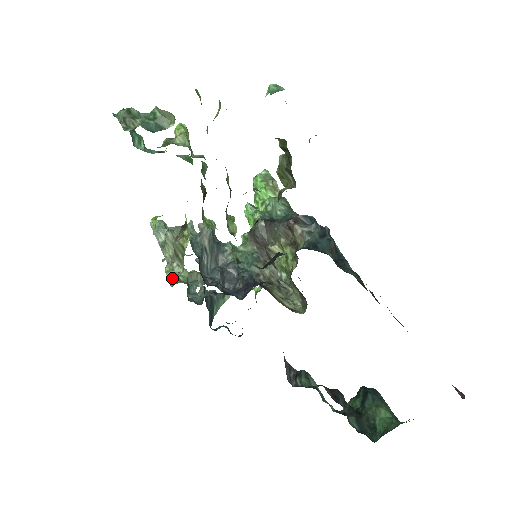
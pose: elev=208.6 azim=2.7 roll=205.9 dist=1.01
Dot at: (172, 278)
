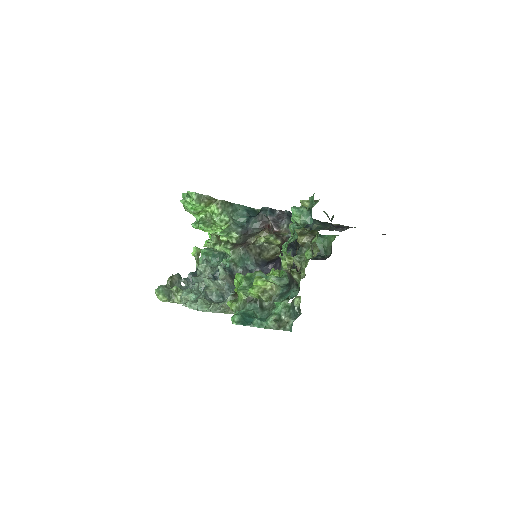
Dot at: (171, 299)
